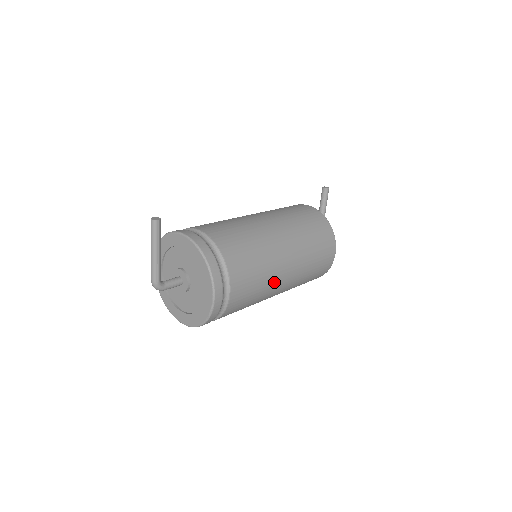
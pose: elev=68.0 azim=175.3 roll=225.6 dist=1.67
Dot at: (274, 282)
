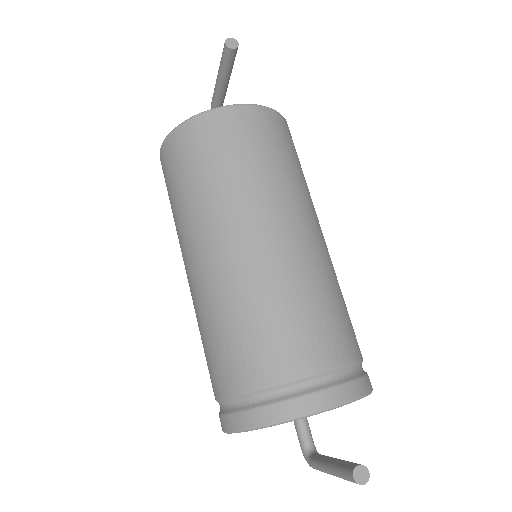
Dot at: occluded
